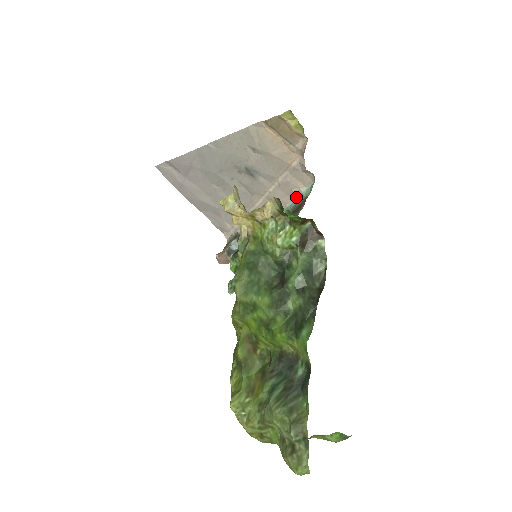
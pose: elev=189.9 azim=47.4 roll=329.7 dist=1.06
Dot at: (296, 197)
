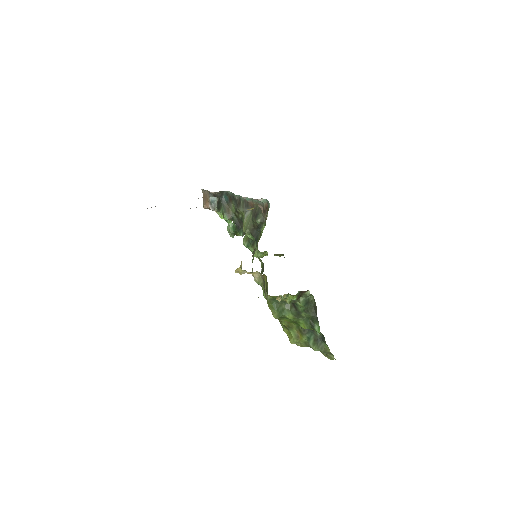
Dot at: occluded
